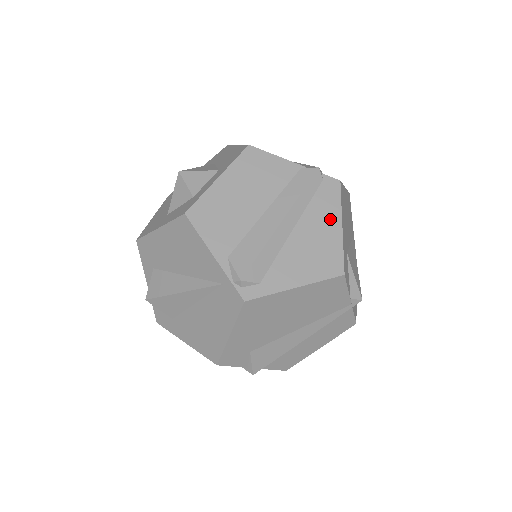
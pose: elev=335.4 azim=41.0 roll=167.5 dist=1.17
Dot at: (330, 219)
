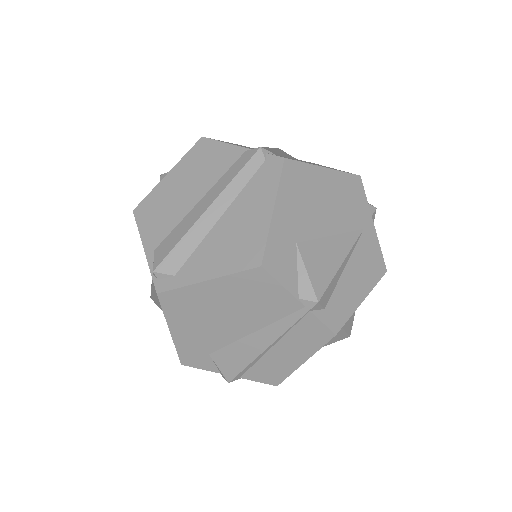
Dot at: (262, 203)
